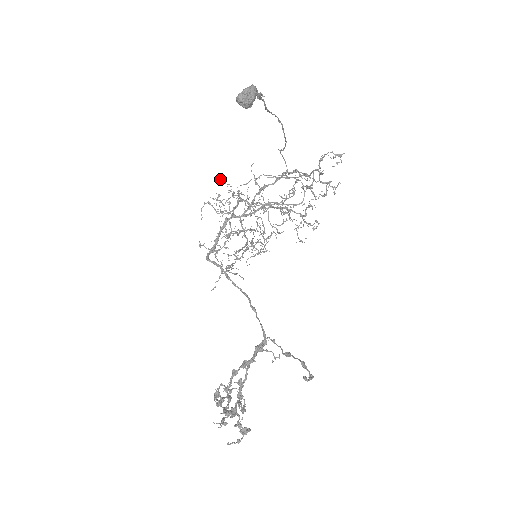
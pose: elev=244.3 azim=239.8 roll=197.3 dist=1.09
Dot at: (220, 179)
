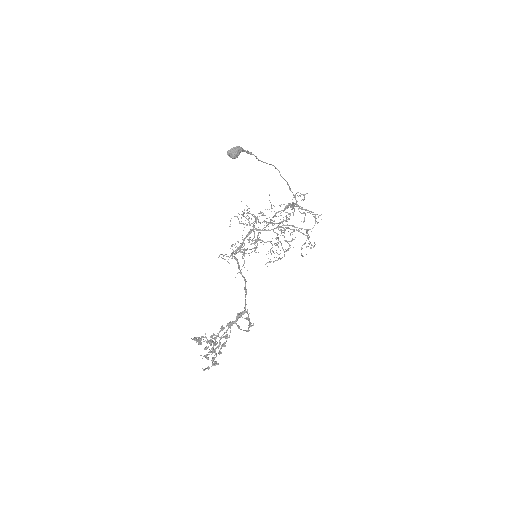
Dot at: occluded
